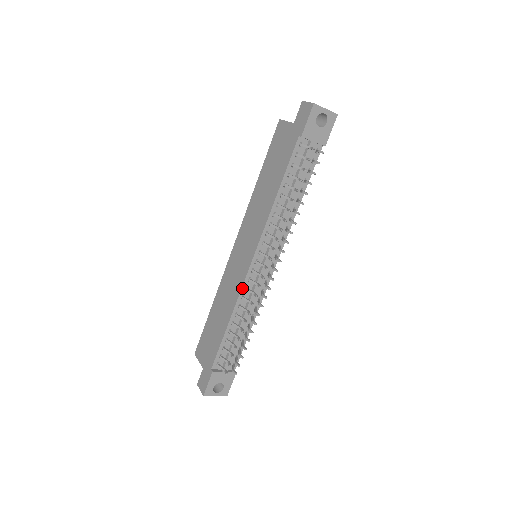
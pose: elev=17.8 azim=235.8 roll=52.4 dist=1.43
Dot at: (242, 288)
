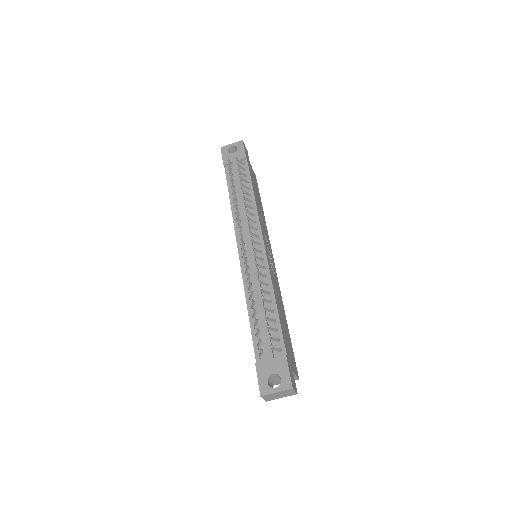
Dot at: (243, 275)
